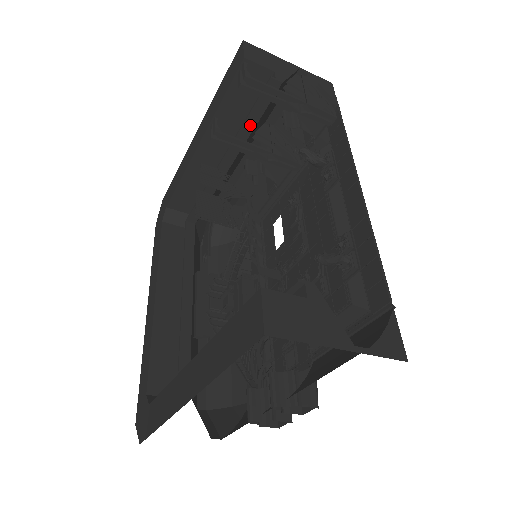
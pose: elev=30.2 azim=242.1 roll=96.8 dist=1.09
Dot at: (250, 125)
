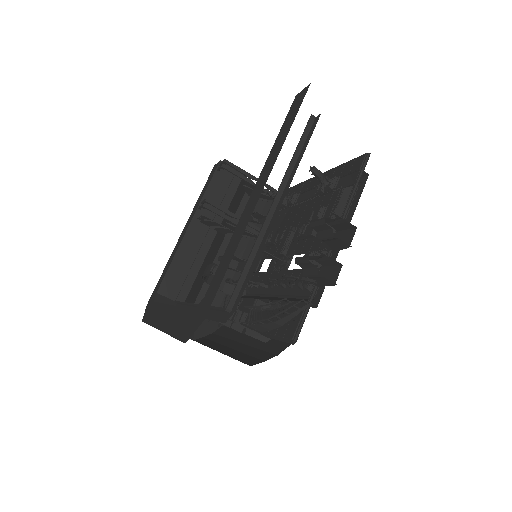
Dot at: (227, 201)
